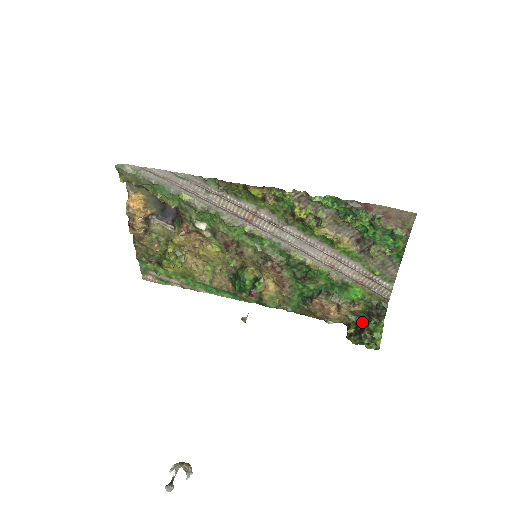
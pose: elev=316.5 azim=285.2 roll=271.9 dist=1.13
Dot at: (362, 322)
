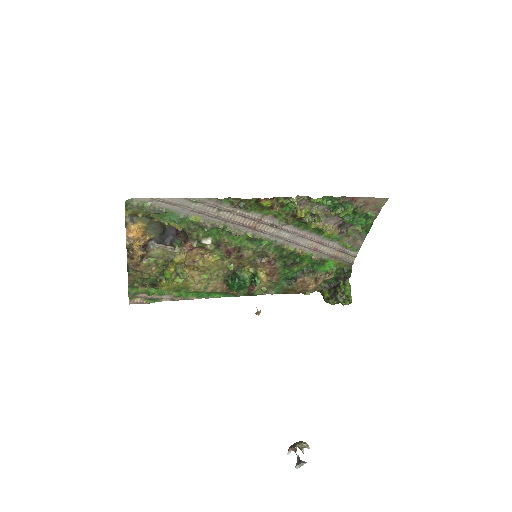
Dot at: (332, 286)
